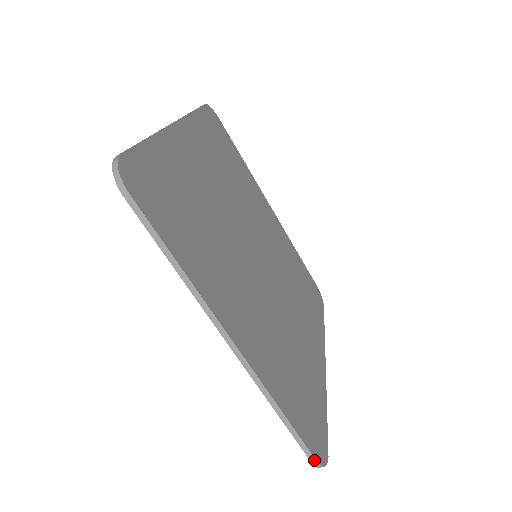
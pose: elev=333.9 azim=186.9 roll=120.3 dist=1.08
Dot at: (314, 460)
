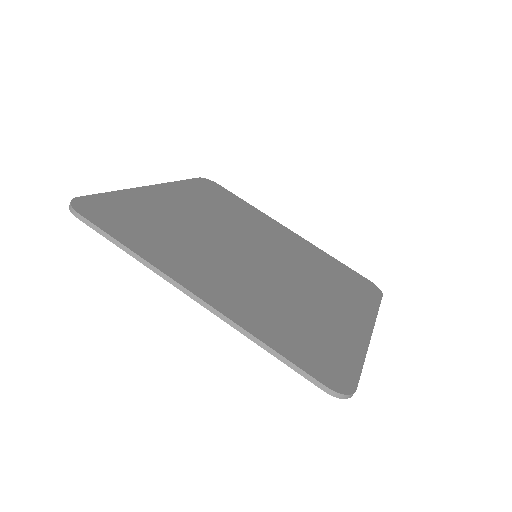
Dot at: (324, 387)
